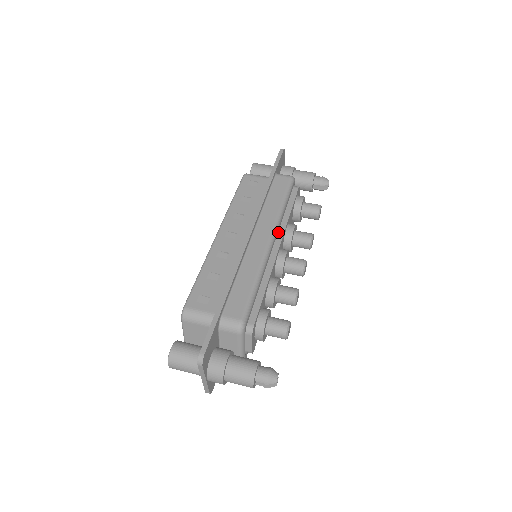
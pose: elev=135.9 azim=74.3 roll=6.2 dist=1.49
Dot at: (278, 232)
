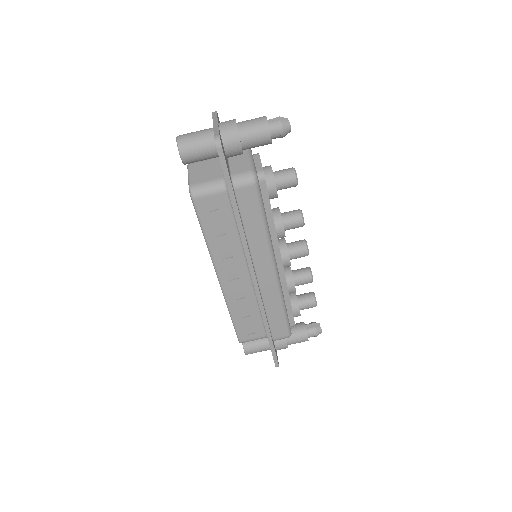
Dot at: (273, 247)
